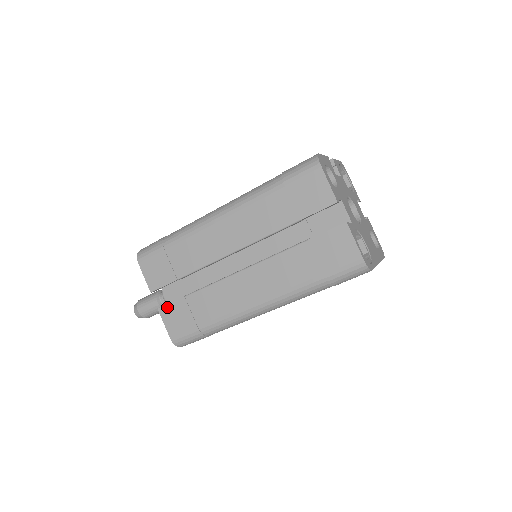
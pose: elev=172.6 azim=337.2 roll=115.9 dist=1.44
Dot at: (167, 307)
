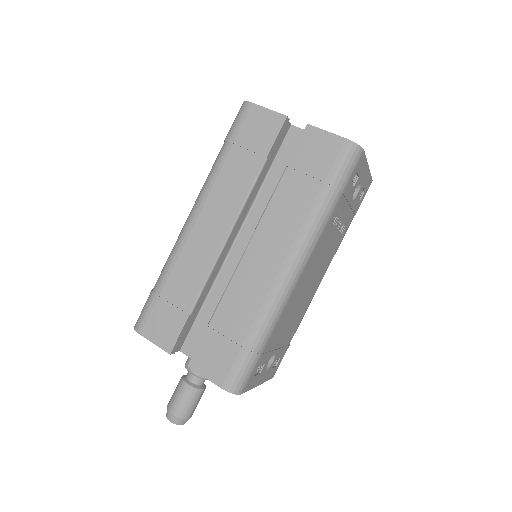
Dot at: (196, 354)
